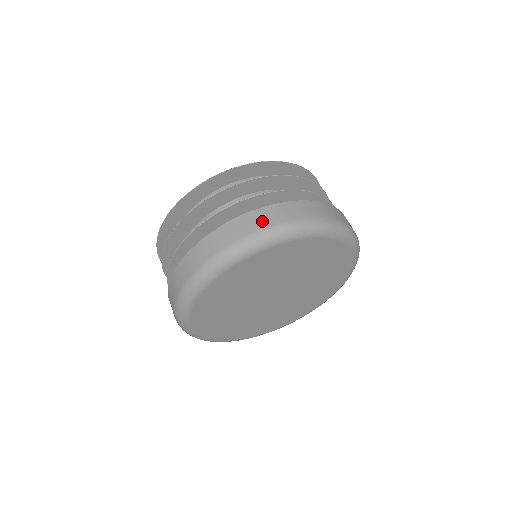
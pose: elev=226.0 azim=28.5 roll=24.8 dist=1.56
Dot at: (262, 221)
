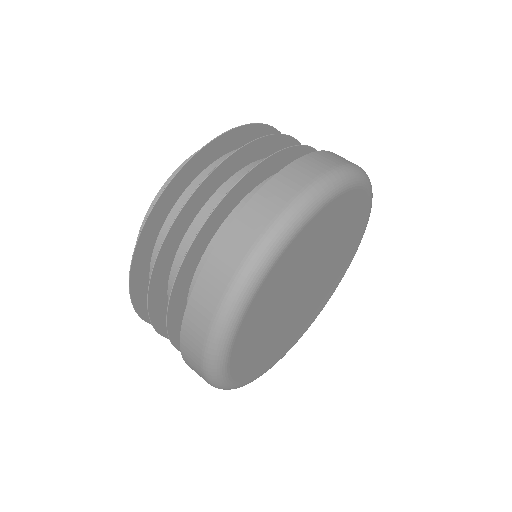
Dot at: (253, 227)
